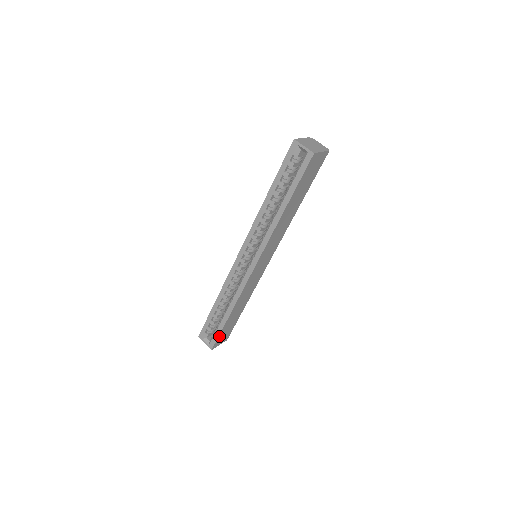
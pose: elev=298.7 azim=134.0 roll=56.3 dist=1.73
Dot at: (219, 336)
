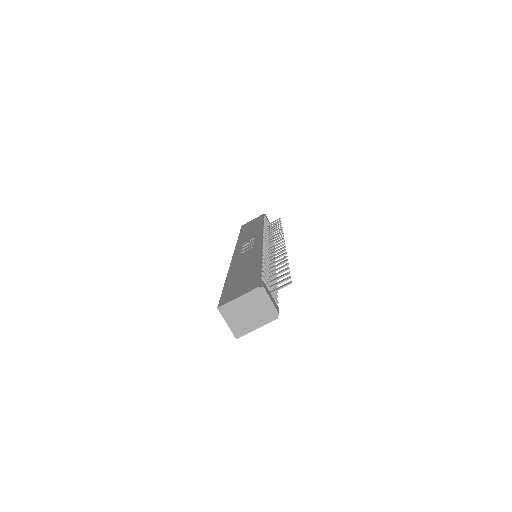
Dot at: occluded
